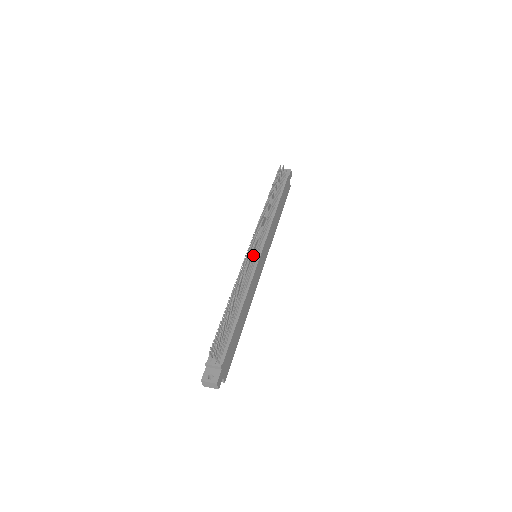
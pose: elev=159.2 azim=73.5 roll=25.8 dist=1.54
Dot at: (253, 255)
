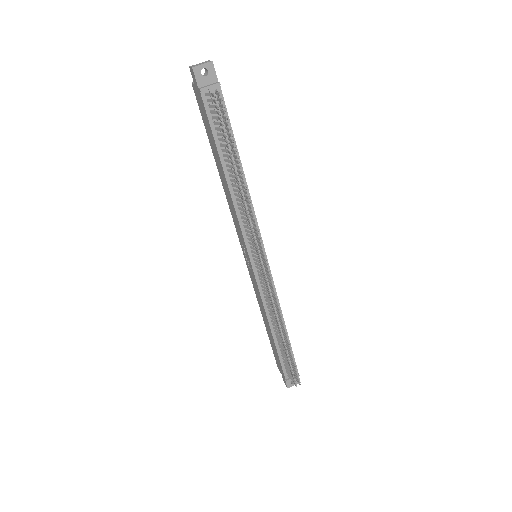
Dot at: occluded
